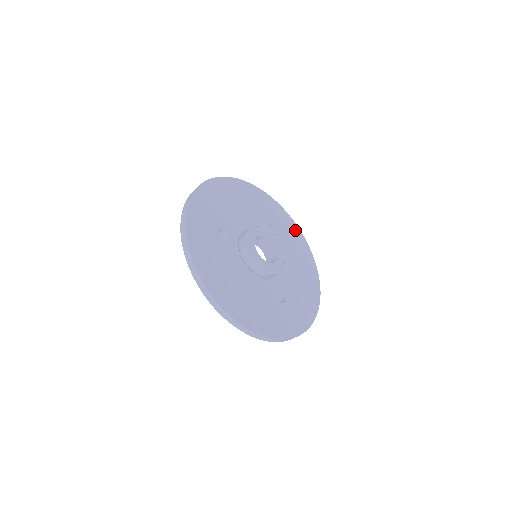
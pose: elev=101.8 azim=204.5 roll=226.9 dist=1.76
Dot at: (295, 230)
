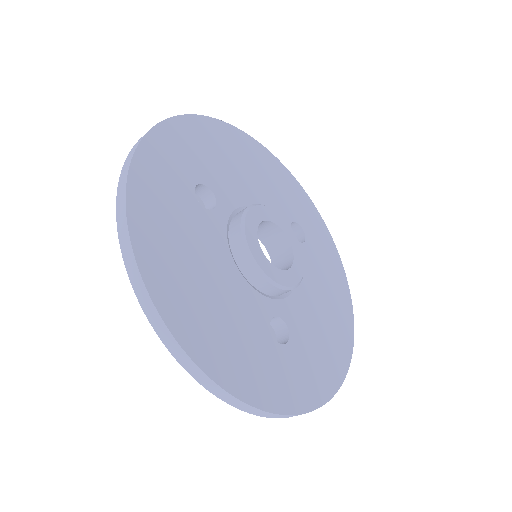
Dot at: (331, 250)
